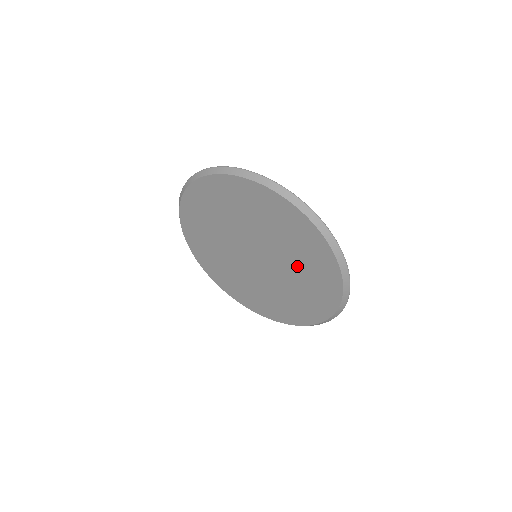
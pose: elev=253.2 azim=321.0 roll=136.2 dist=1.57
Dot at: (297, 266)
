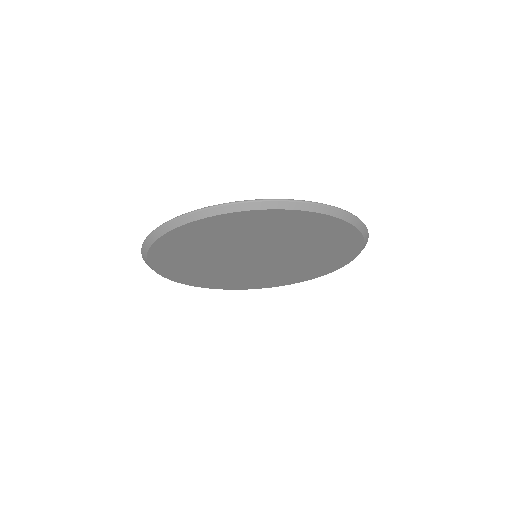
Dot at: (282, 237)
